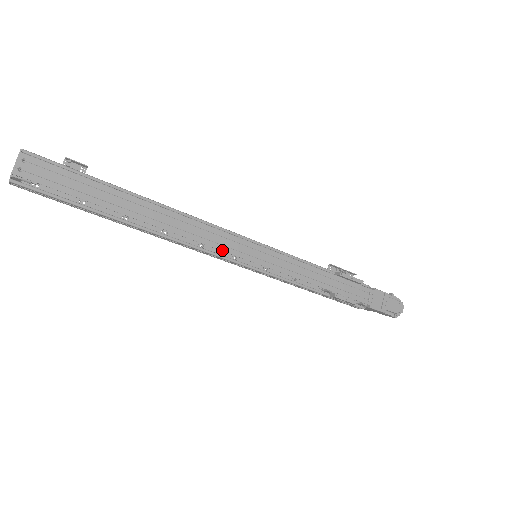
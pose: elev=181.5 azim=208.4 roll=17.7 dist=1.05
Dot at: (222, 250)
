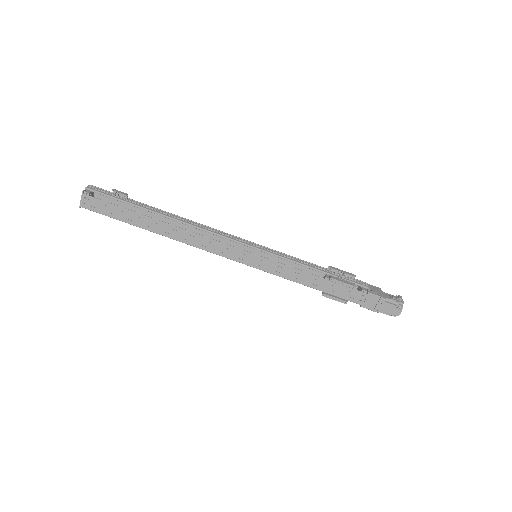
Dot at: (221, 255)
